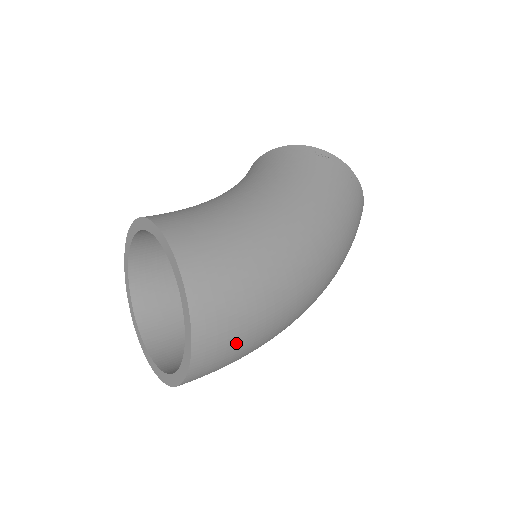
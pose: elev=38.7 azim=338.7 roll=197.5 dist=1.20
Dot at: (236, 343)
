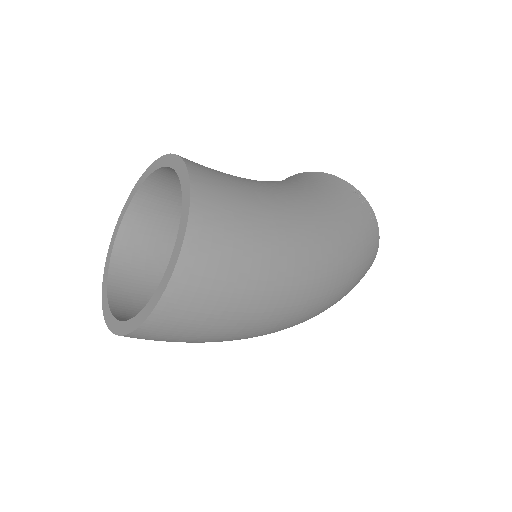
Dot at: (208, 314)
